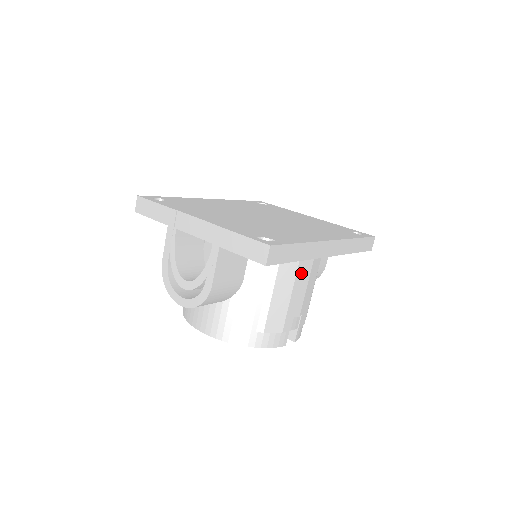
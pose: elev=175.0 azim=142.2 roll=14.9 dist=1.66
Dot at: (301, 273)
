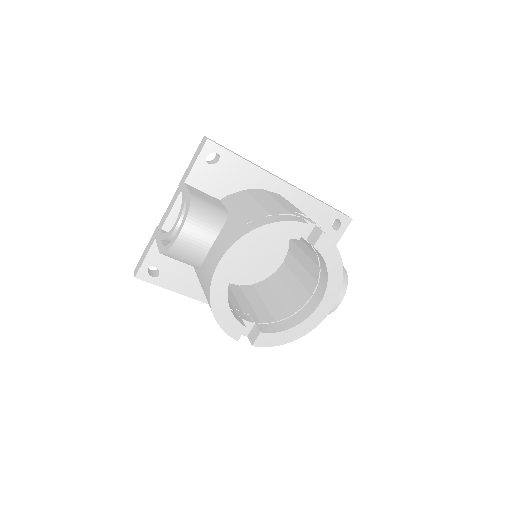
Dot at: (276, 197)
